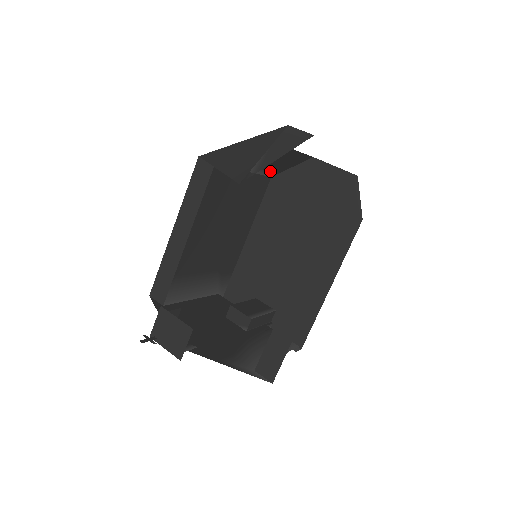
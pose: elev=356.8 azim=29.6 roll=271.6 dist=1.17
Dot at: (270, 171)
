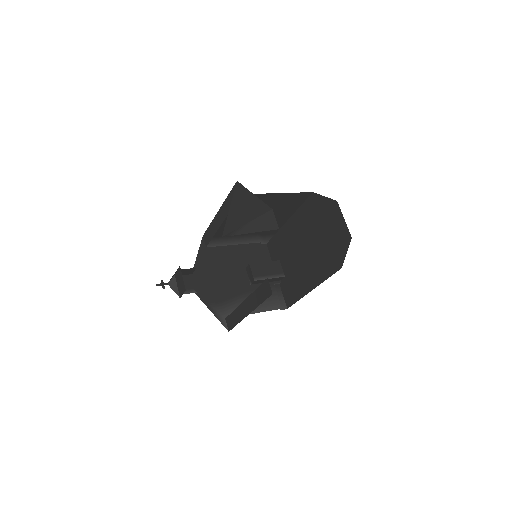
Dot at: occluded
